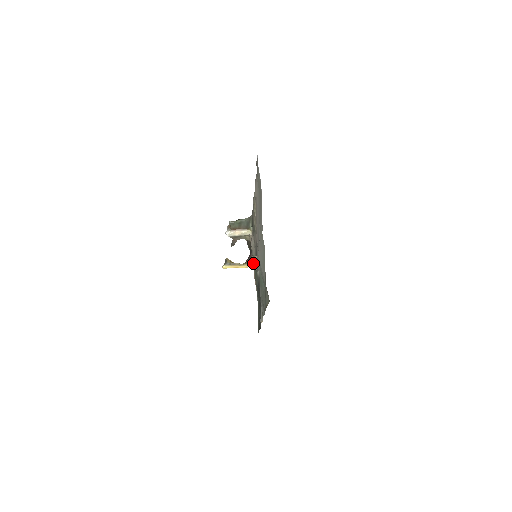
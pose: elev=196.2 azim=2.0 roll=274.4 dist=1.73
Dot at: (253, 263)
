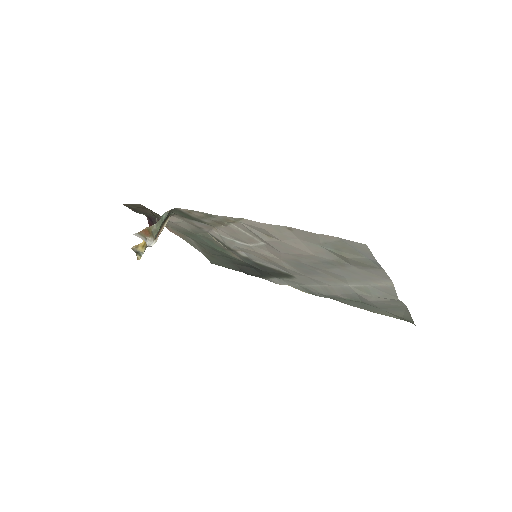
Dot at: occluded
